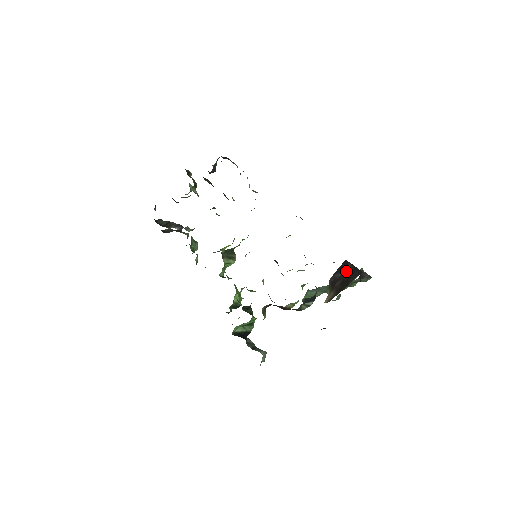
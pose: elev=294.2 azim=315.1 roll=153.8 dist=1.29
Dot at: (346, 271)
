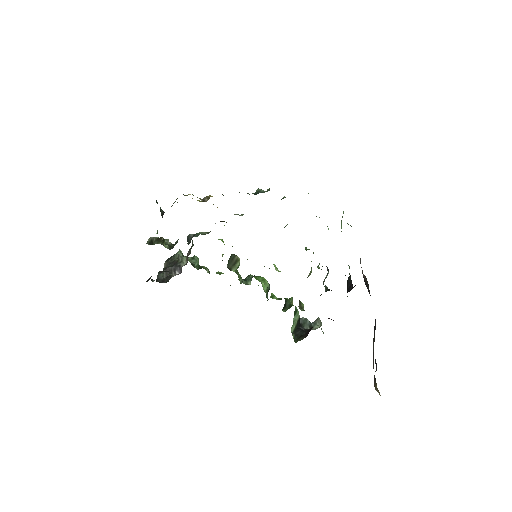
Dot at: (373, 349)
